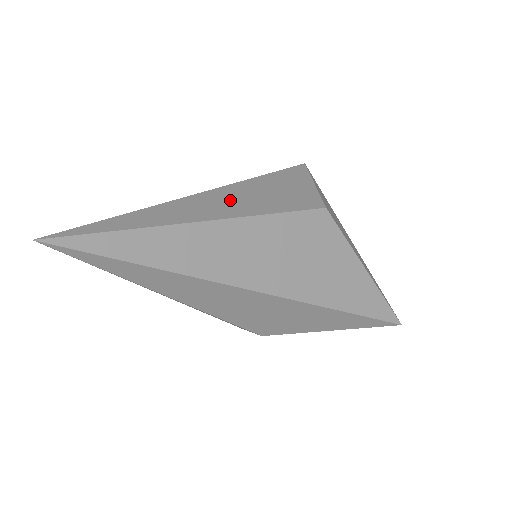
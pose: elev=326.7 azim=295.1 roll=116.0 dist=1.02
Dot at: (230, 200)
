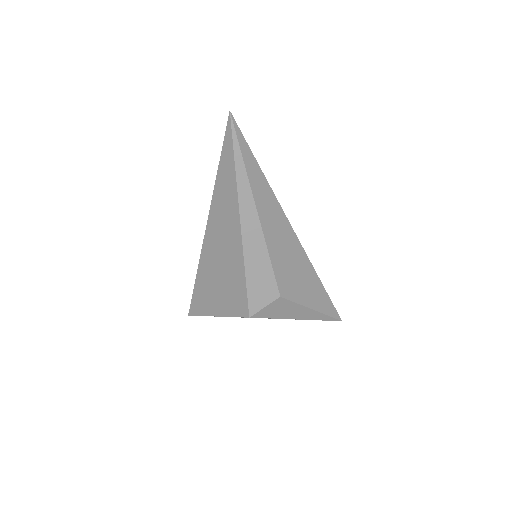
Dot at: occluded
